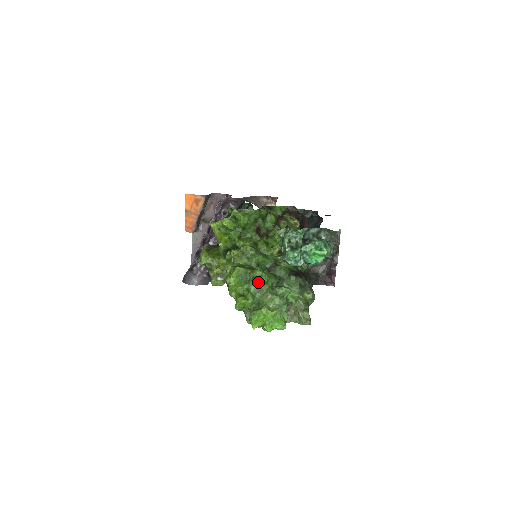
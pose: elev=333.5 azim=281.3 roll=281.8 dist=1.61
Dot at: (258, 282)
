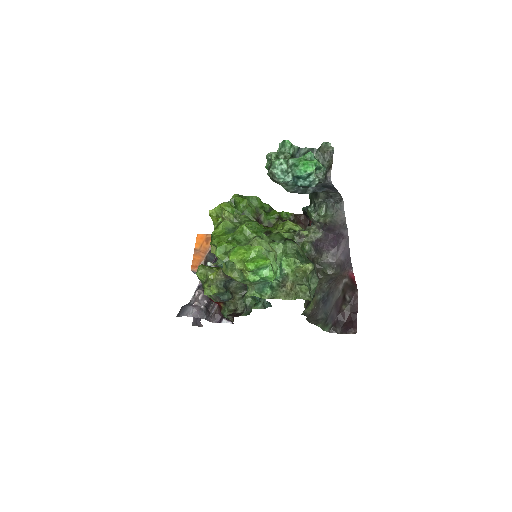
Dot at: (245, 227)
